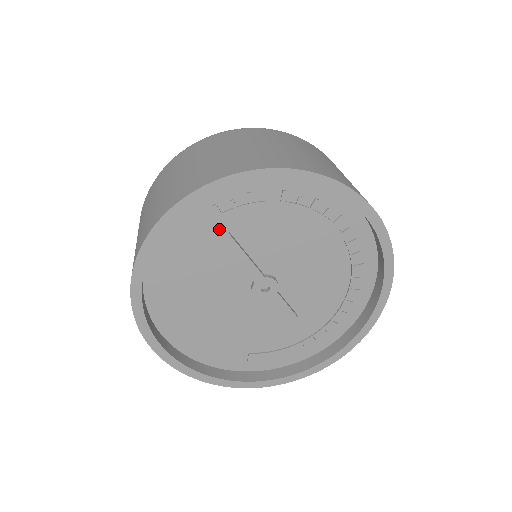
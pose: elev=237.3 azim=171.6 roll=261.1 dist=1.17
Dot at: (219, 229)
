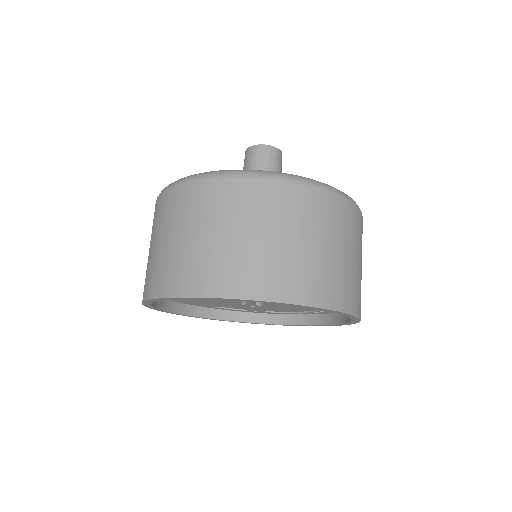
Dot at: occluded
